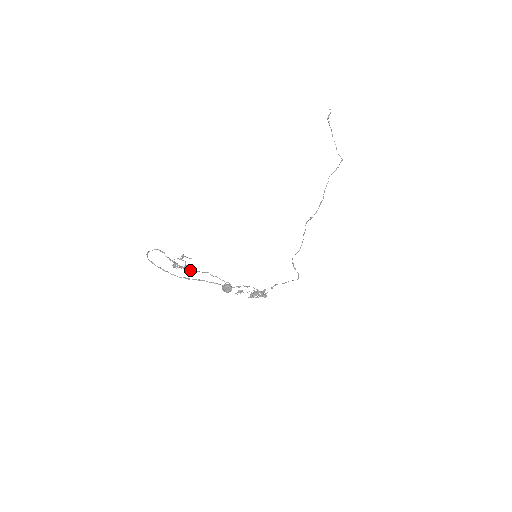
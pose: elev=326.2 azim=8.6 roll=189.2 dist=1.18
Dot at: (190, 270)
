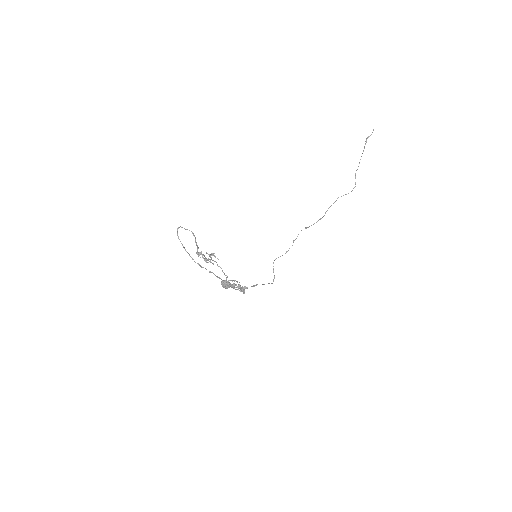
Dot at: (205, 257)
